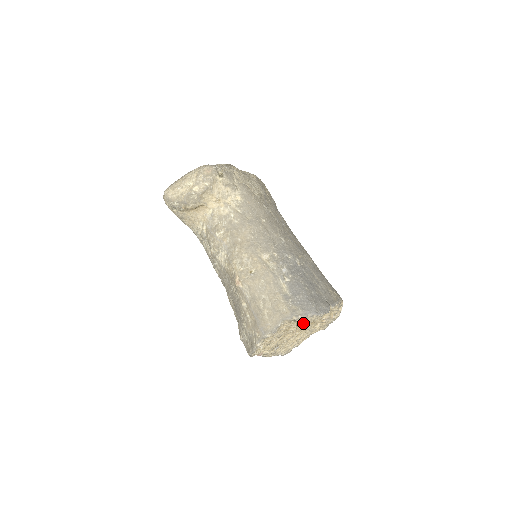
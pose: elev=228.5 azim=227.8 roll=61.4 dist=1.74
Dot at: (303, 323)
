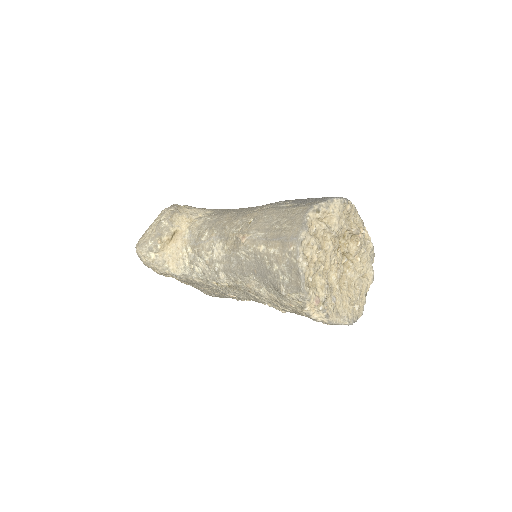
Dot at: (332, 224)
